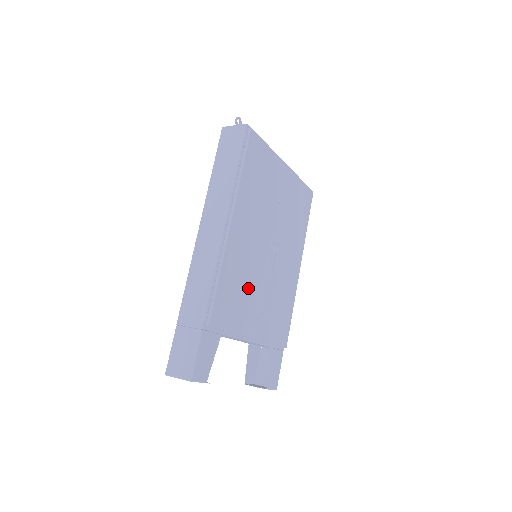
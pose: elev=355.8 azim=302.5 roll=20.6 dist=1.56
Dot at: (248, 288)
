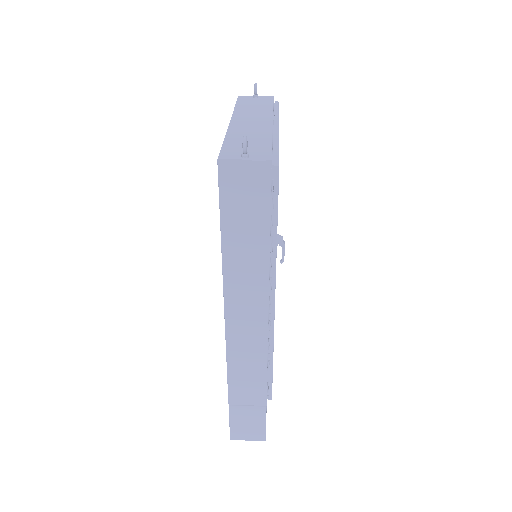
Dot at: occluded
